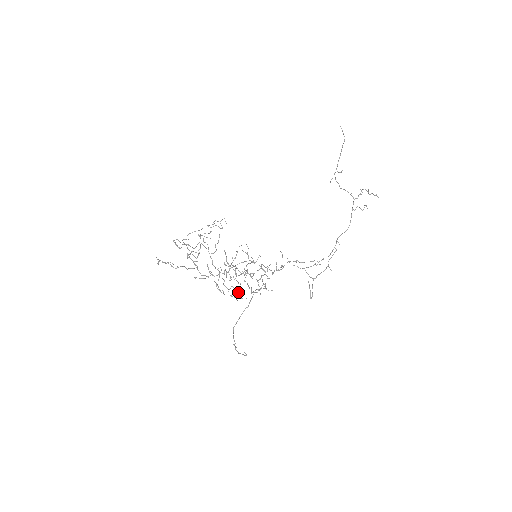
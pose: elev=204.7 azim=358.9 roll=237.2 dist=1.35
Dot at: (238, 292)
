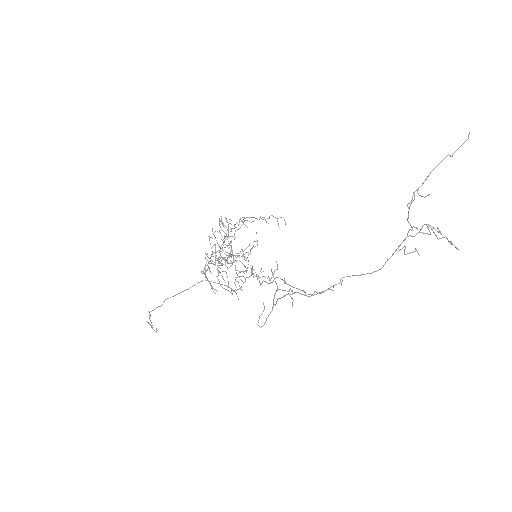
Dot at: occluded
